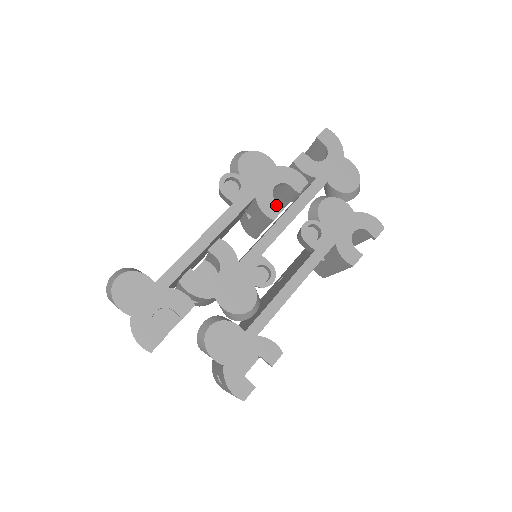
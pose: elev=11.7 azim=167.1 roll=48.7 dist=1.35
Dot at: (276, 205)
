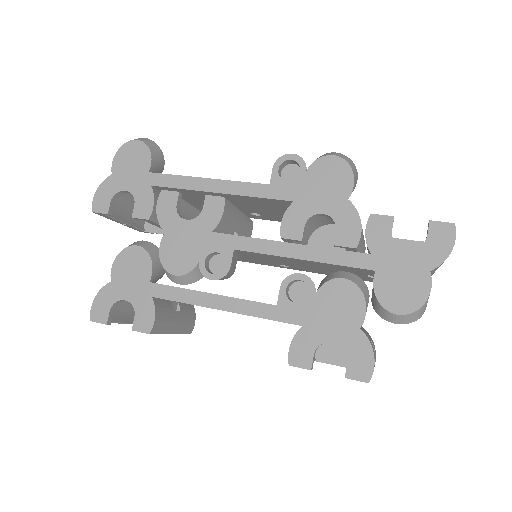
Dot at: (300, 229)
